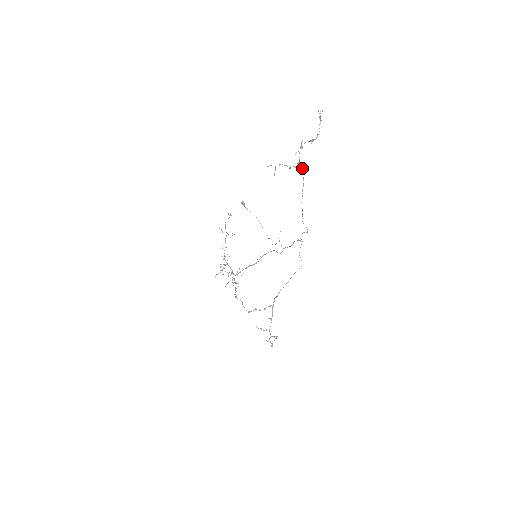
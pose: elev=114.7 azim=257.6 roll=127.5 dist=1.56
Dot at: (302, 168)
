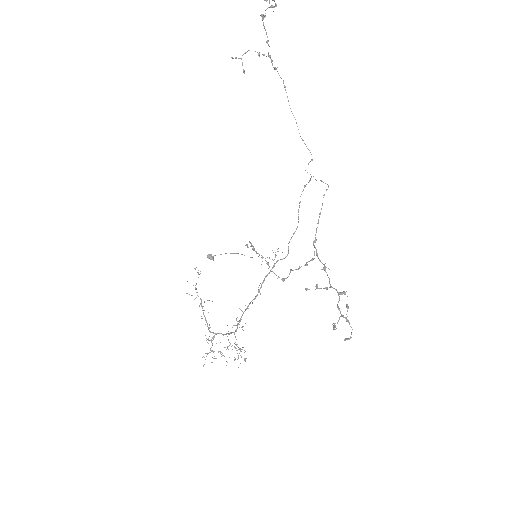
Dot at: occluded
